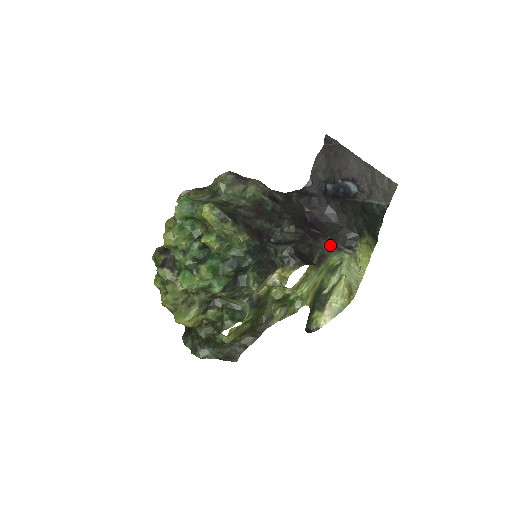
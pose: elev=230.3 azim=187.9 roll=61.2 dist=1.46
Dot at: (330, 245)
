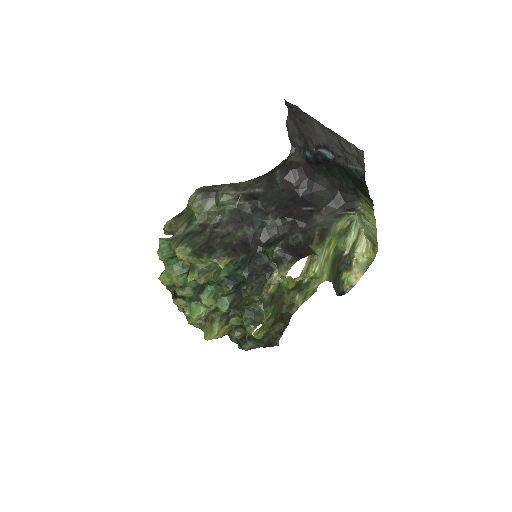
Dot at: (327, 217)
